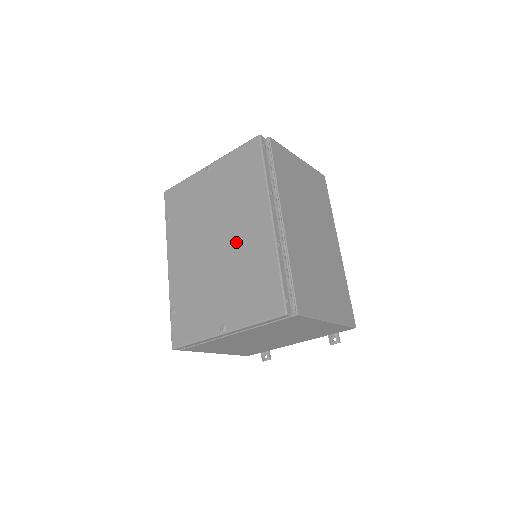
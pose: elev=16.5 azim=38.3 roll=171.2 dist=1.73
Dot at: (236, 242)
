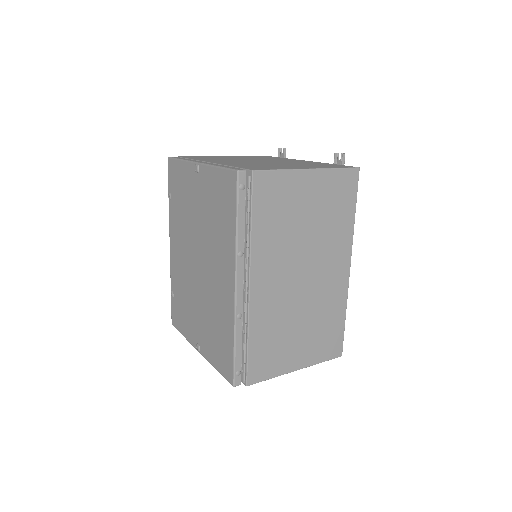
Dot at: (210, 281)
